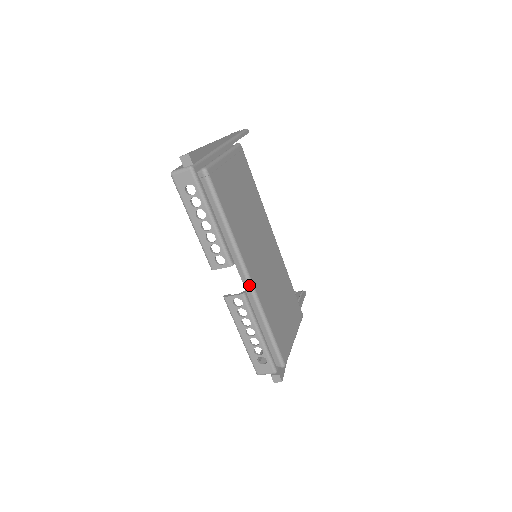
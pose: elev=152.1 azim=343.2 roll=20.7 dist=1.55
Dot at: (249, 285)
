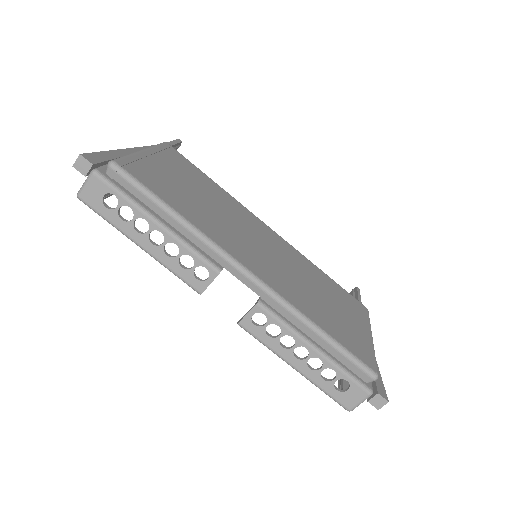
Dot at: (258, 285)
